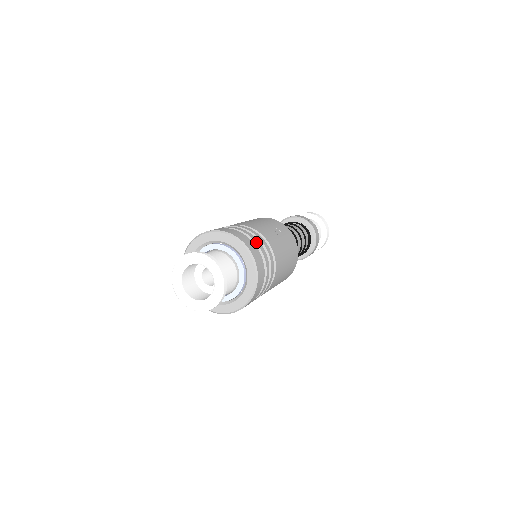
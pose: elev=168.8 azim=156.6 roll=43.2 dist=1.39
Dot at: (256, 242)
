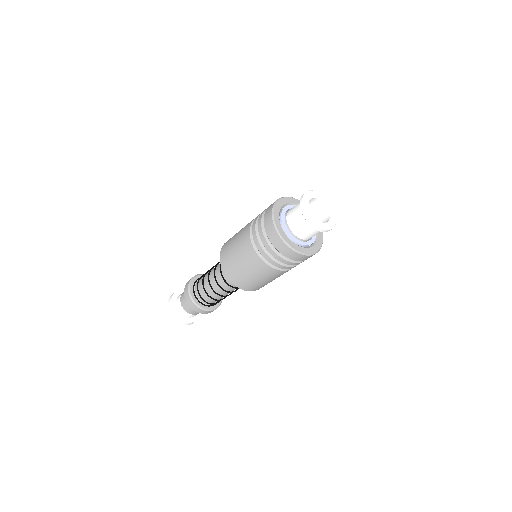
Dot at: occluded
